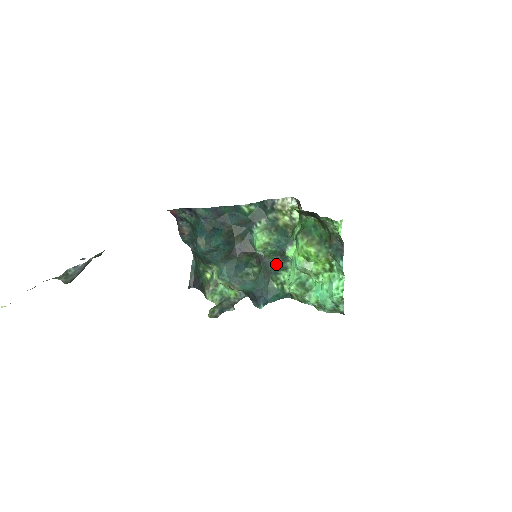
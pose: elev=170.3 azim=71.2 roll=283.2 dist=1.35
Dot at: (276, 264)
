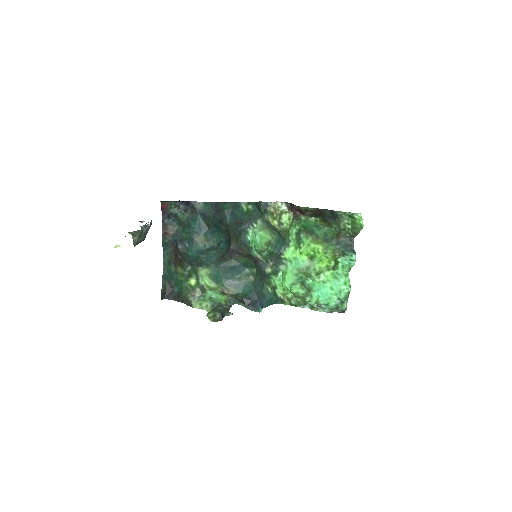
Dot at: (269, 267)
